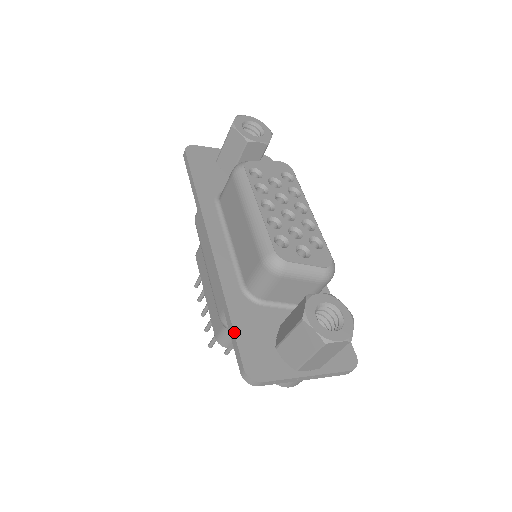
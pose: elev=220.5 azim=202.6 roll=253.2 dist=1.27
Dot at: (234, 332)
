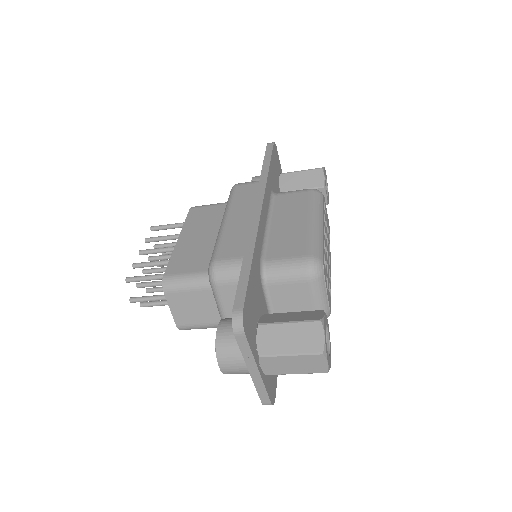
Dot at: (249, 278)
